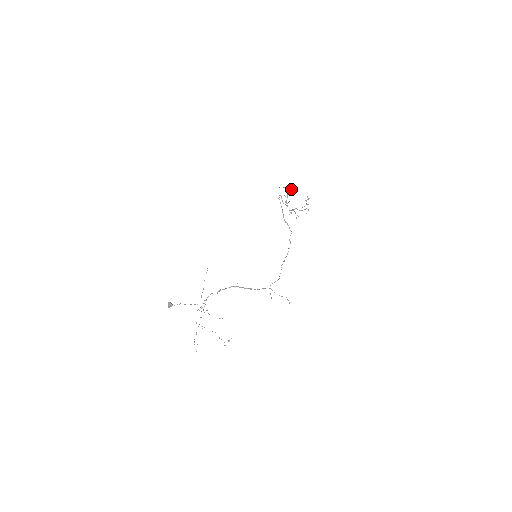
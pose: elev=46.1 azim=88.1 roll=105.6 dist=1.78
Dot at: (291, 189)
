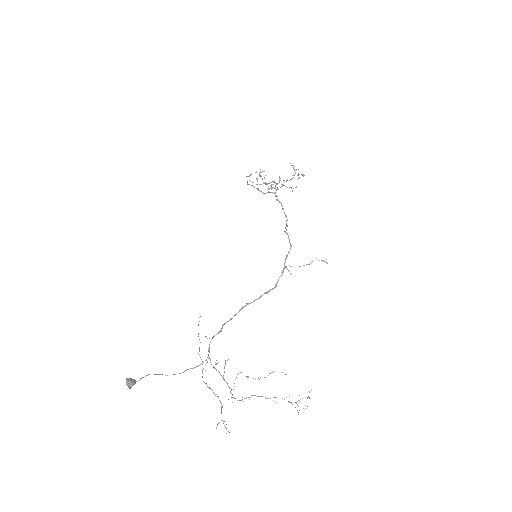
Dot at: (264, 171)
